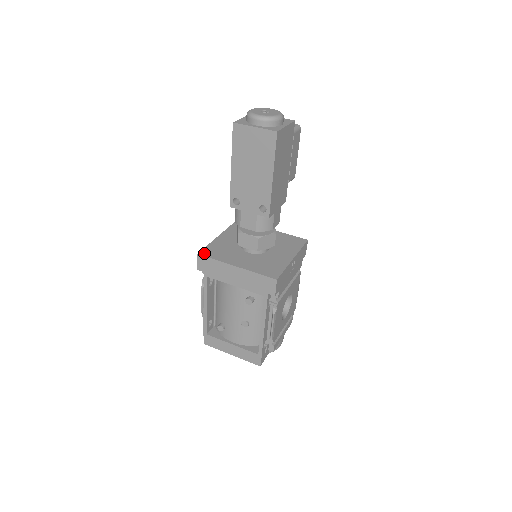
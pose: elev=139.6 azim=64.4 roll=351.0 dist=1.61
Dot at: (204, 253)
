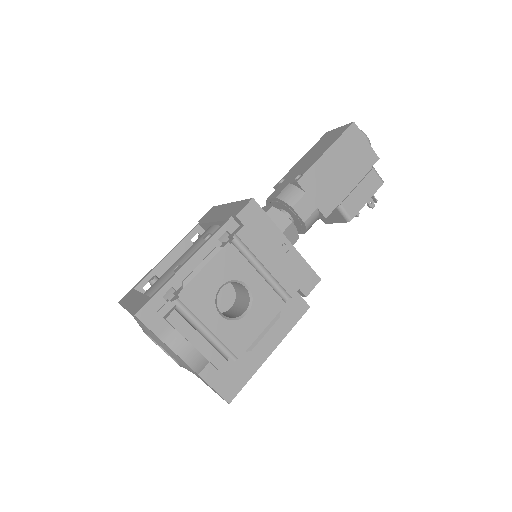
Dot at: occluded
